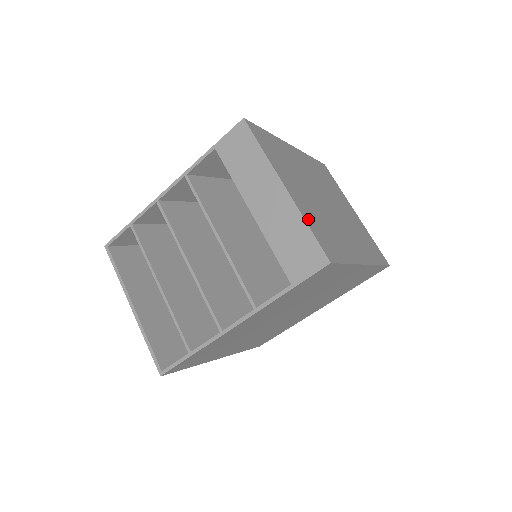
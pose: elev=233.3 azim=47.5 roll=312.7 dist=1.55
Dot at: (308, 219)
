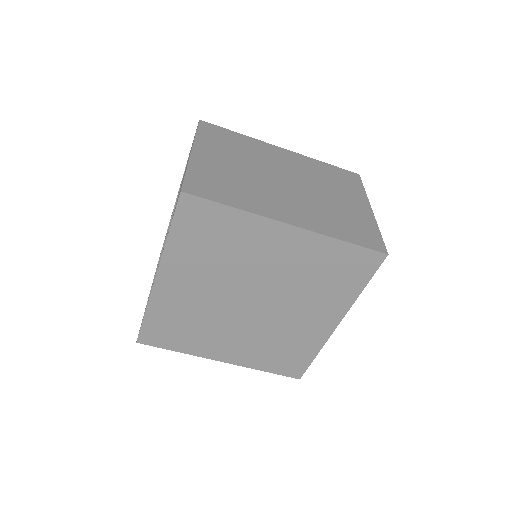
Dot at: (197, 170)
